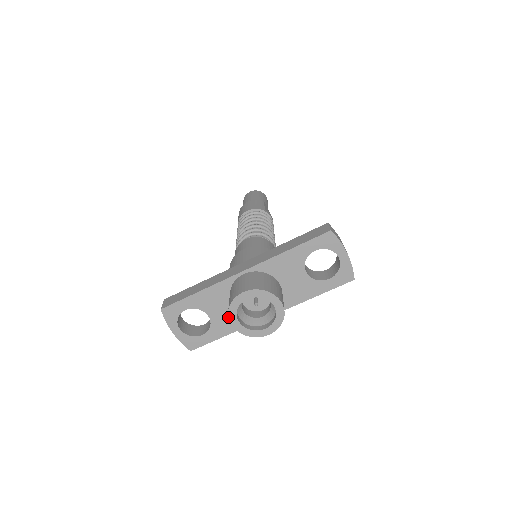
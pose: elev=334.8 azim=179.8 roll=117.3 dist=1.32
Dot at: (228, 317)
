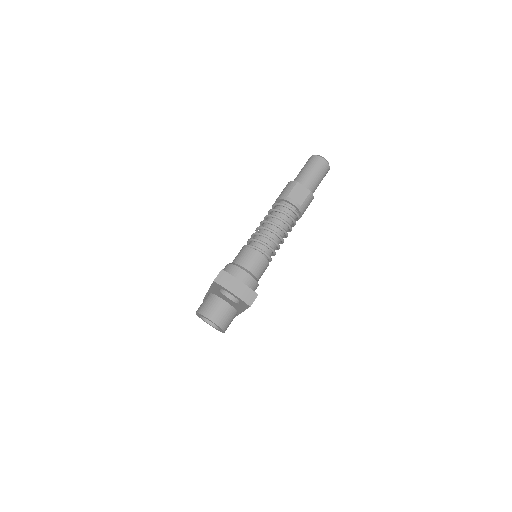
Dot at: occluded
